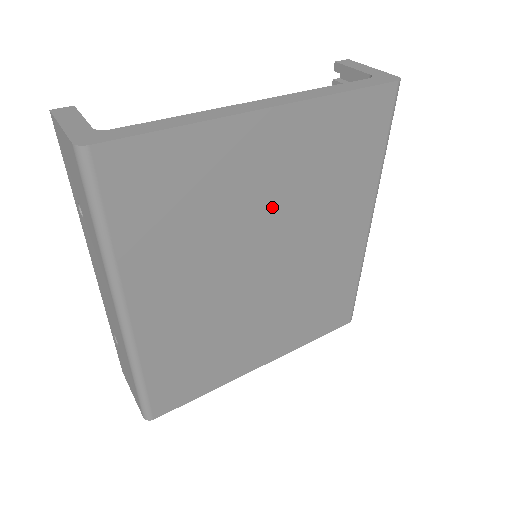
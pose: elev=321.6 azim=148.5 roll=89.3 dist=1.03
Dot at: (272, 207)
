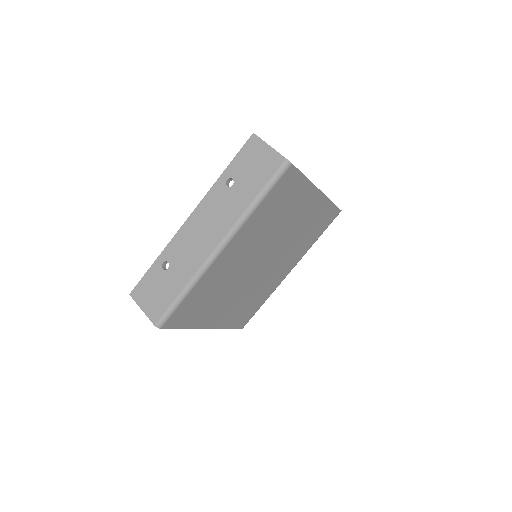
Dot at: (287, 234)
